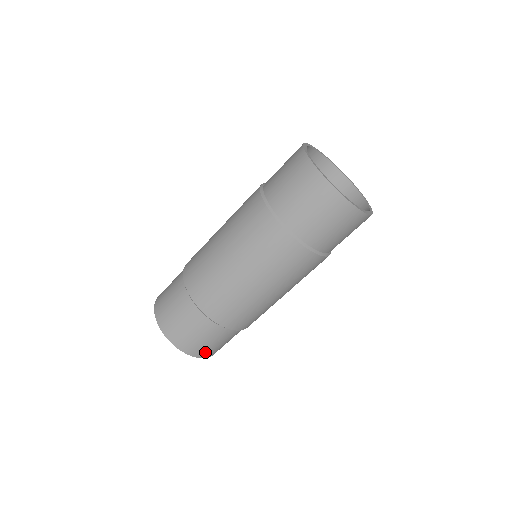
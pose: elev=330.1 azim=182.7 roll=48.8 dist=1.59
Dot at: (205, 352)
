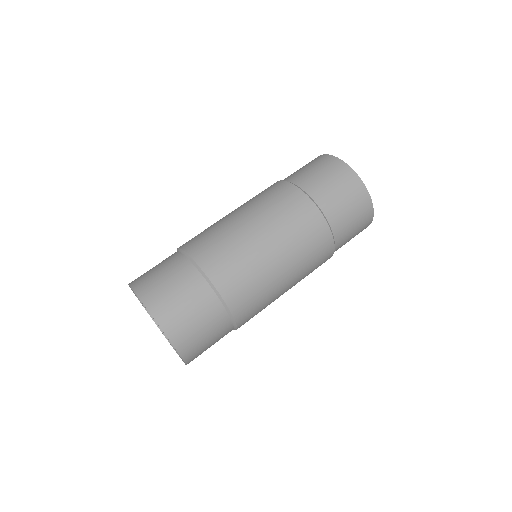
Dot at: (174, 324)
